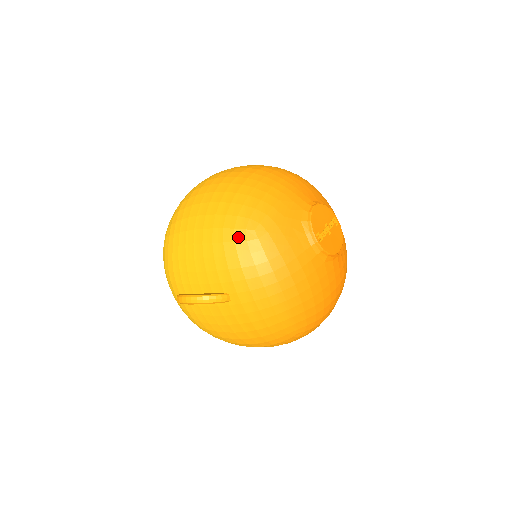
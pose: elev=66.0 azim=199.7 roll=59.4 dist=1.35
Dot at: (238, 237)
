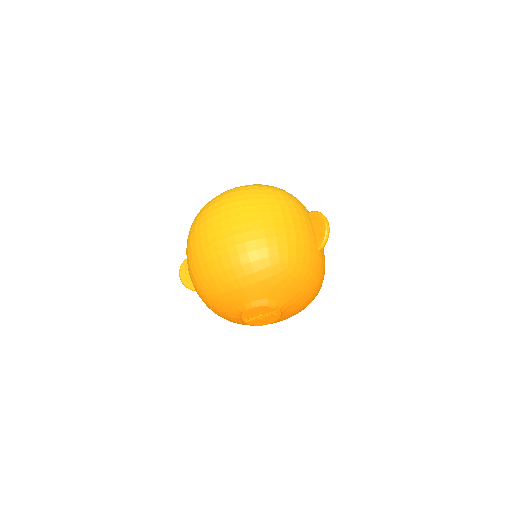
Dot at: (198, 289)
